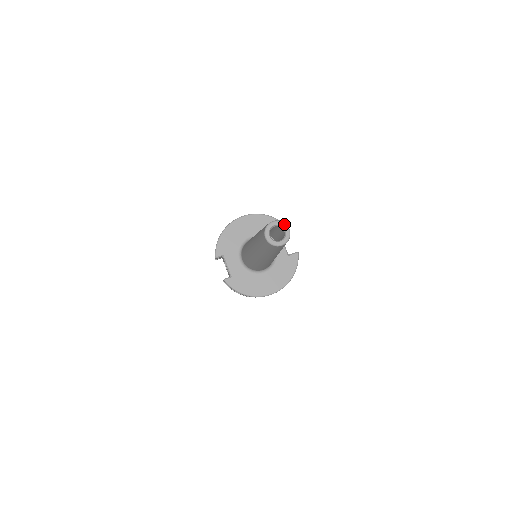
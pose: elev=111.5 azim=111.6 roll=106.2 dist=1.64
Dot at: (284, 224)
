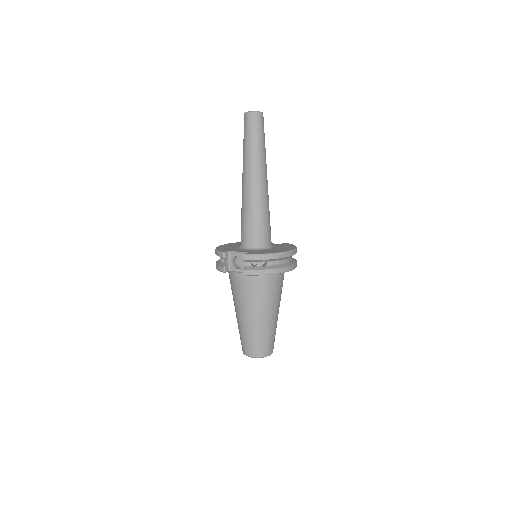
Dot at: occluded
